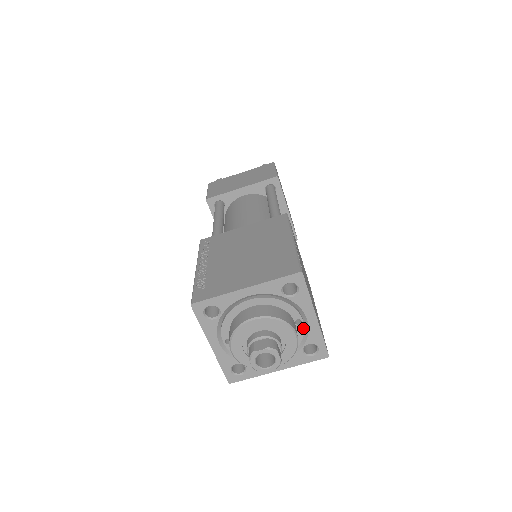
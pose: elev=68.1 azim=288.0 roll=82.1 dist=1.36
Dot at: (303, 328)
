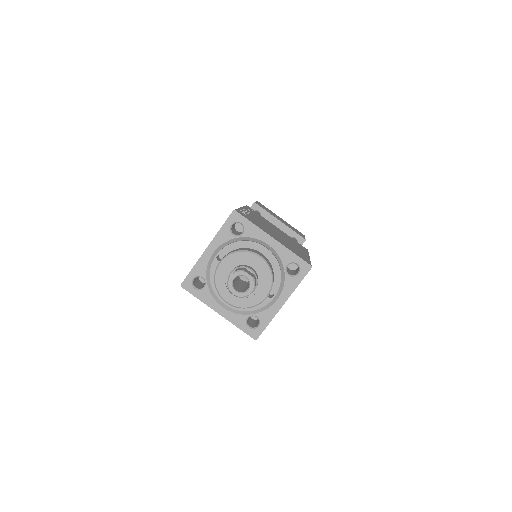
Dot at: (268, 302)
